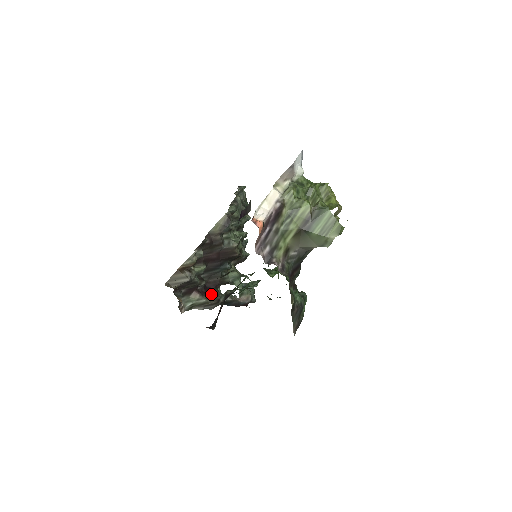
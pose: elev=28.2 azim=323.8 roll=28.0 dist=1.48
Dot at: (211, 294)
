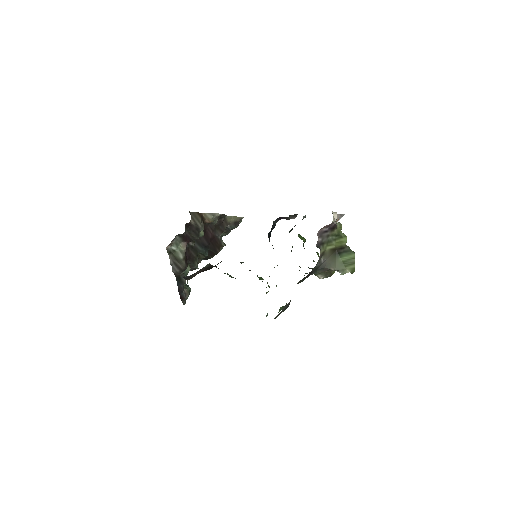
Dot at: (186, 259)
